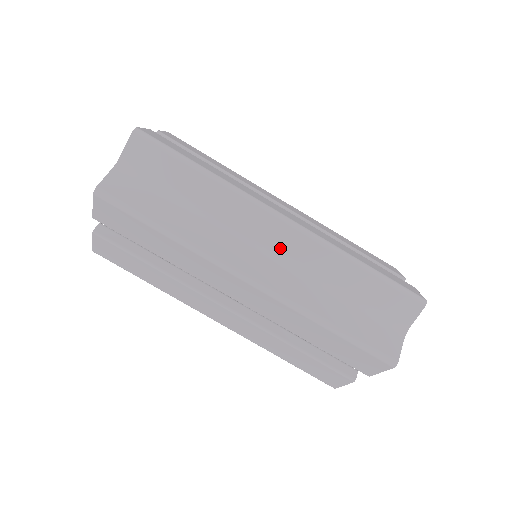
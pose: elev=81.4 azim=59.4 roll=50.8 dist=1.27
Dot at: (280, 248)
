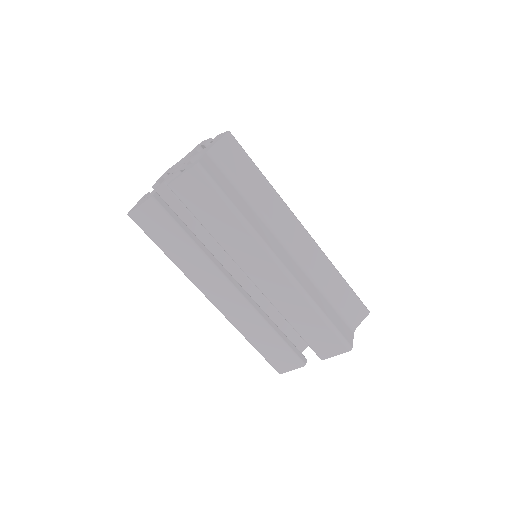
Dot at: (298, 250)
